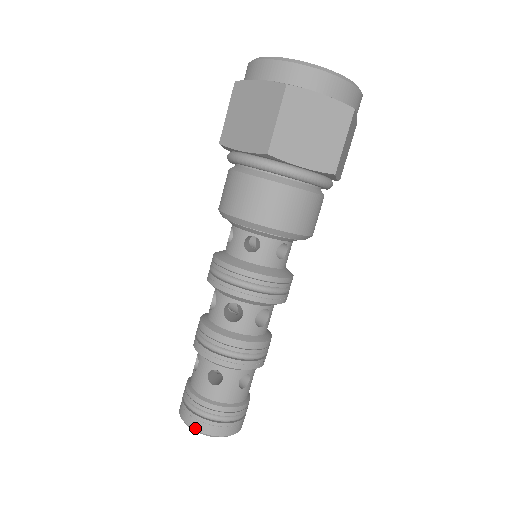
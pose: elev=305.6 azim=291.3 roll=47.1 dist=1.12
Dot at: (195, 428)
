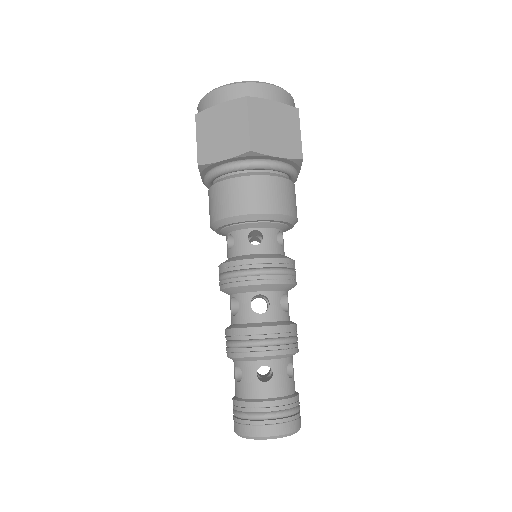
Dot at: (264, 435)
